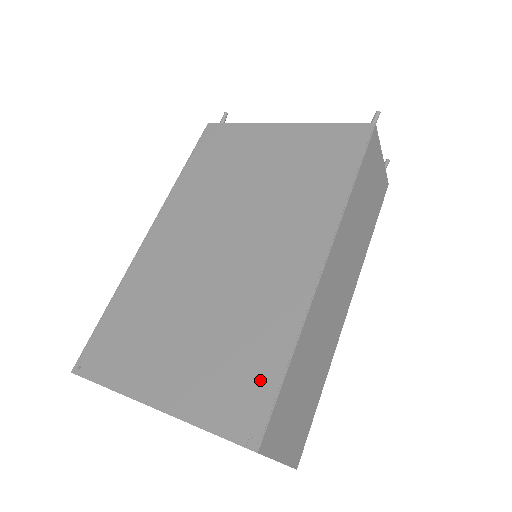
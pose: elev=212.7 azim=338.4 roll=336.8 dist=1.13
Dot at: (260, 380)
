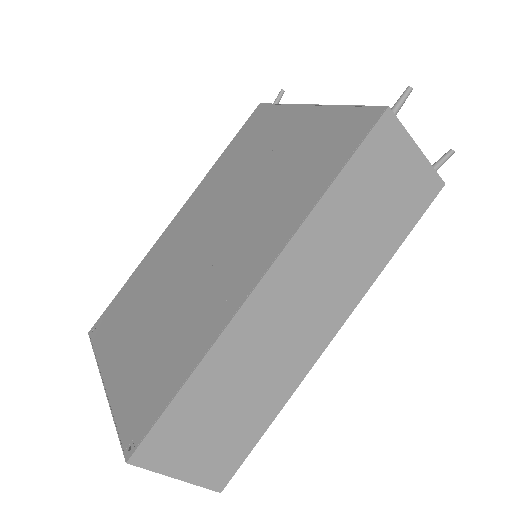
Dot at: (160, 392)
